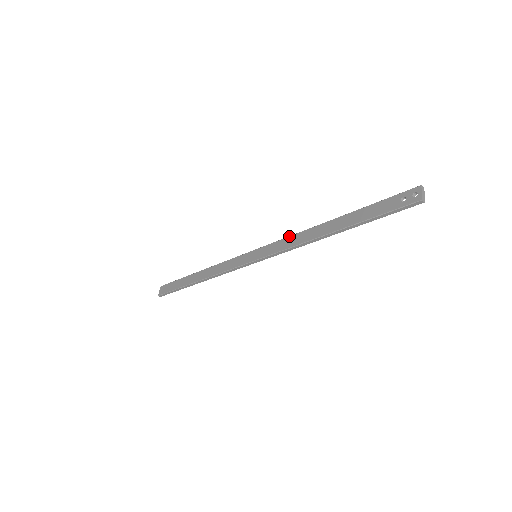
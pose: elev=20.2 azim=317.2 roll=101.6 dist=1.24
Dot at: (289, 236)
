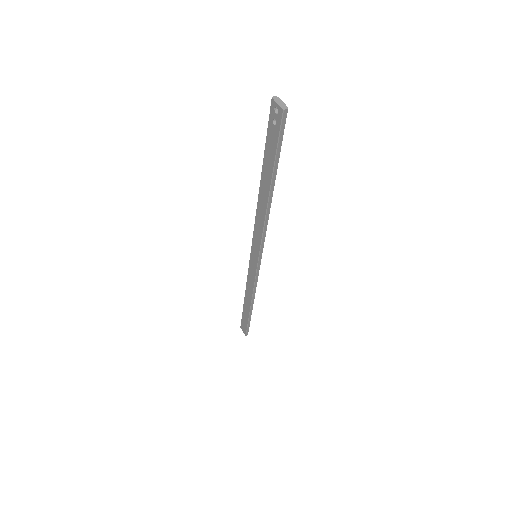
Dot at: occluded
